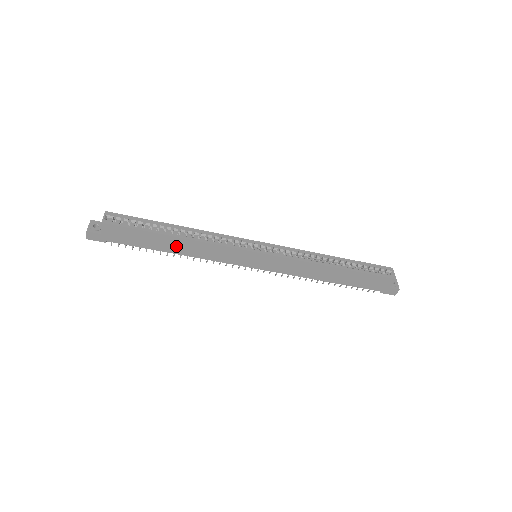
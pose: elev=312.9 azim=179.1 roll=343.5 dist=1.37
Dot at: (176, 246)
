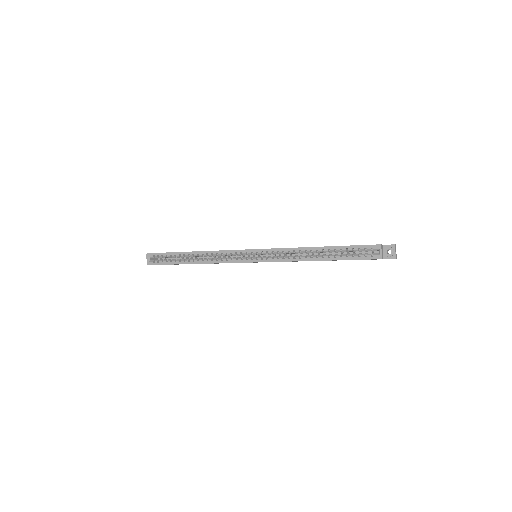
Dot at: occluded
